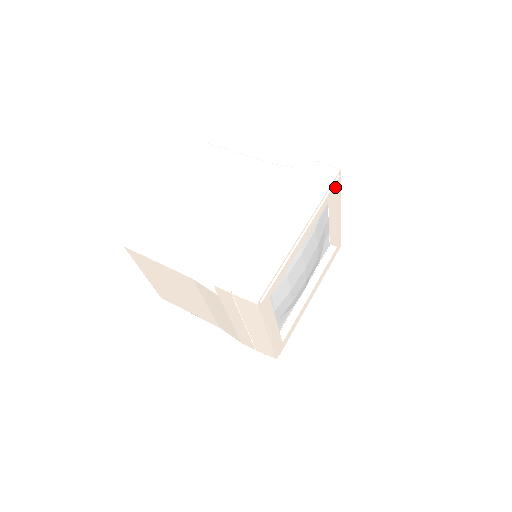
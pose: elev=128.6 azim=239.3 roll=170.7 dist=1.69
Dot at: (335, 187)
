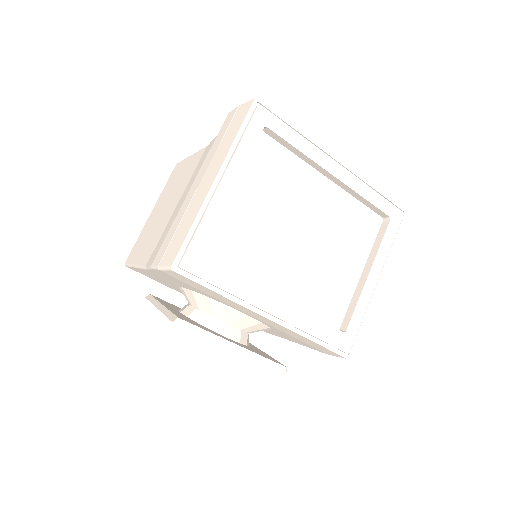
Dot at: (392, 212)
